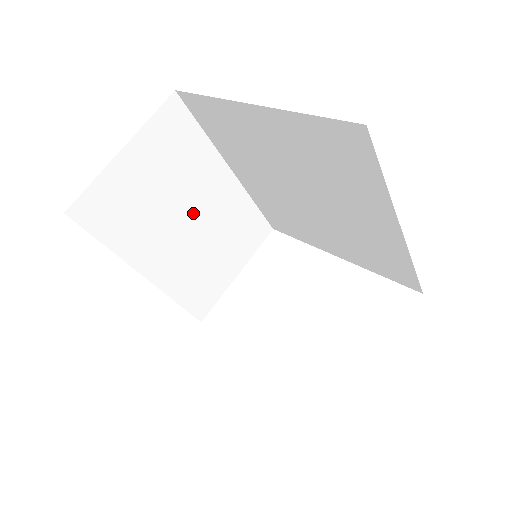
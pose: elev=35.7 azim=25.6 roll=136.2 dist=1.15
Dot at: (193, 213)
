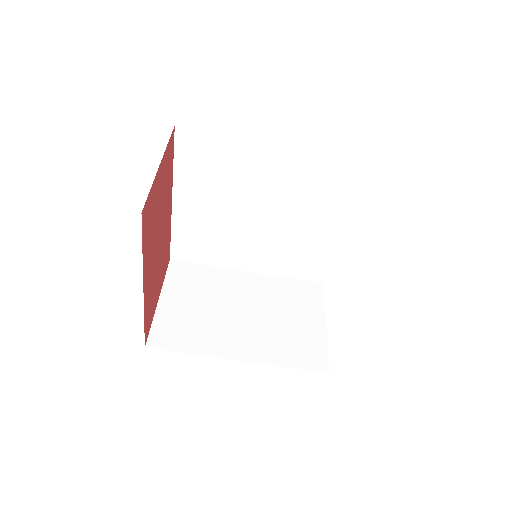
Dot at: (240, 306)
